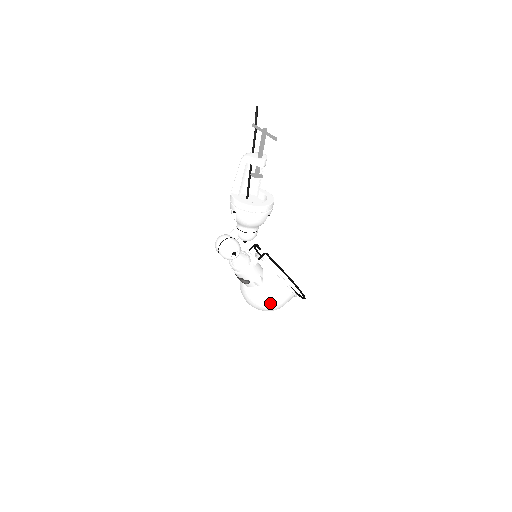
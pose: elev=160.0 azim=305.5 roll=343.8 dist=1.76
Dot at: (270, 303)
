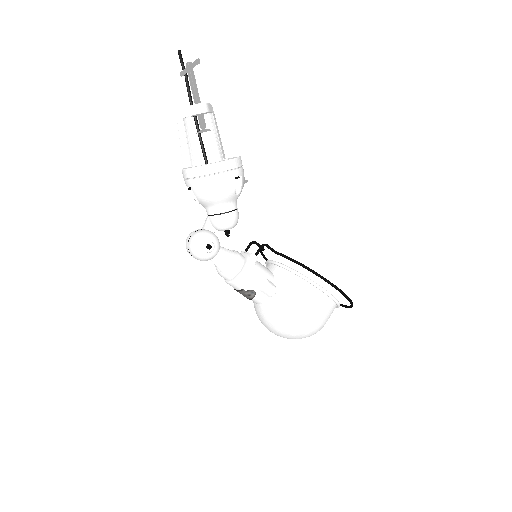
Dot at: (296, 317)
